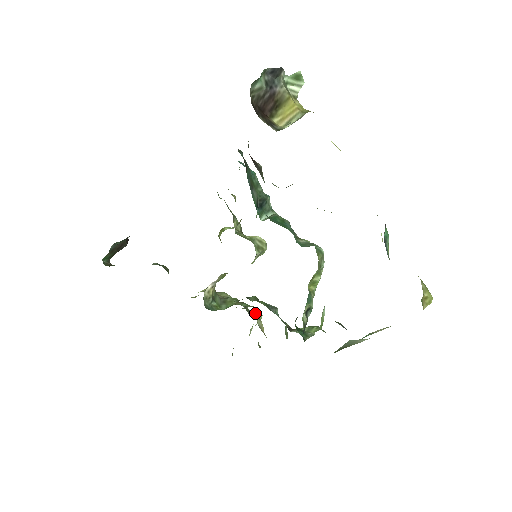
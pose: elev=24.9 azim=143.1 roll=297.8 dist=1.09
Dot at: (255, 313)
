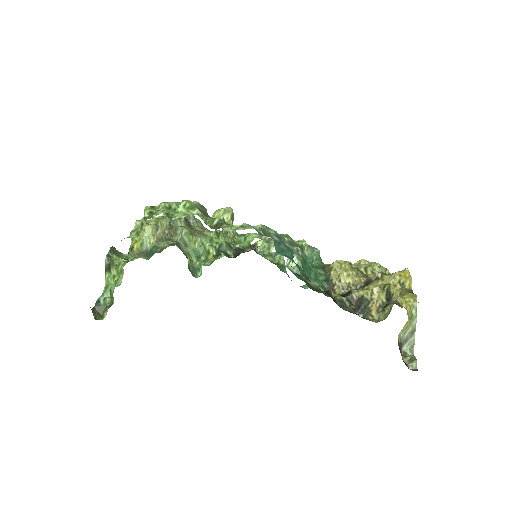
Dot at: (191, 217)
